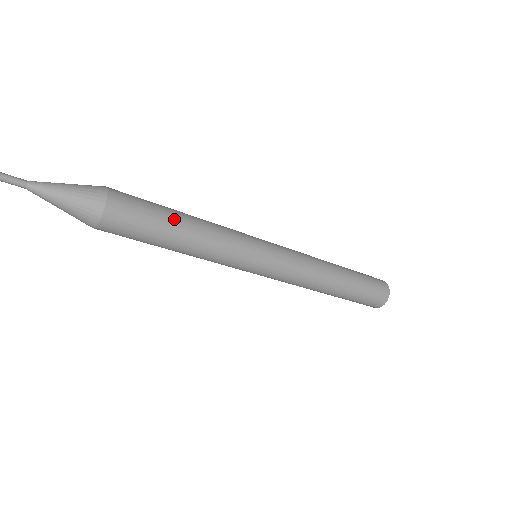
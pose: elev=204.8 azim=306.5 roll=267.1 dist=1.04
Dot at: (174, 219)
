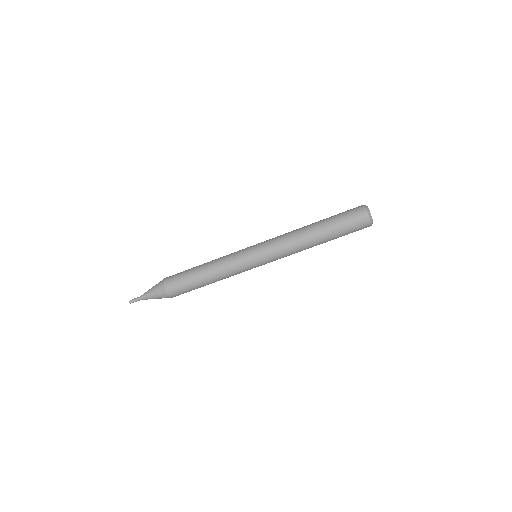
Dot at: (195, 270)
